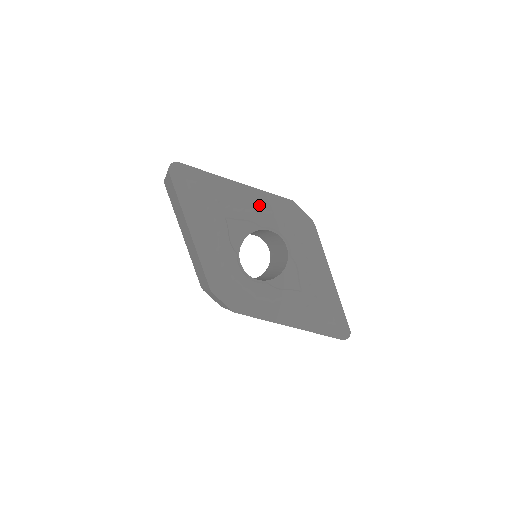
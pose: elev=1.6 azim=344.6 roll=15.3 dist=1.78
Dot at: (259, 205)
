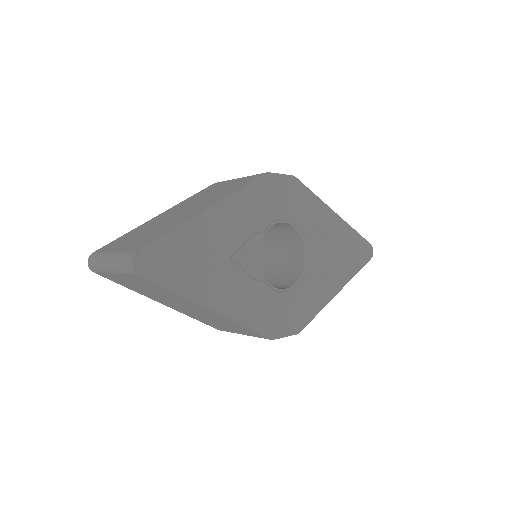
Dot at: (245, 210)
